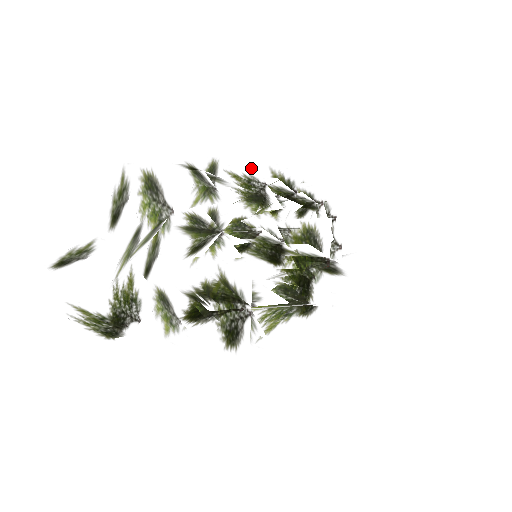
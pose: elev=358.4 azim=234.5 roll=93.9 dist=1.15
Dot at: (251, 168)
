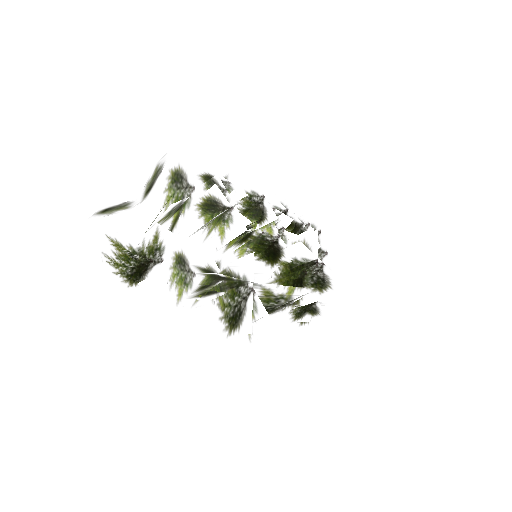
Dot at: (252, 184)
